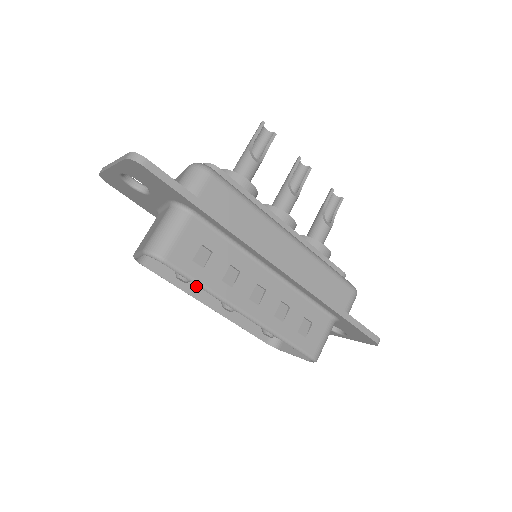
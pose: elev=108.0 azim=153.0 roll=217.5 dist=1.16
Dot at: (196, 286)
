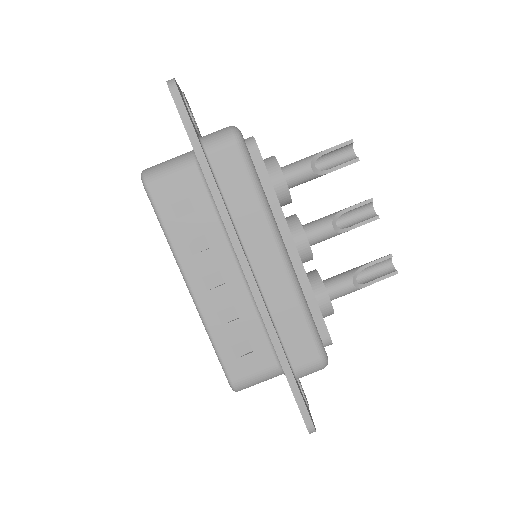
Dot at: occluded
